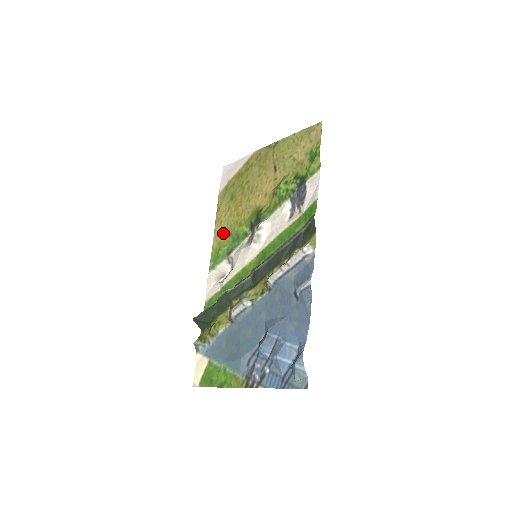
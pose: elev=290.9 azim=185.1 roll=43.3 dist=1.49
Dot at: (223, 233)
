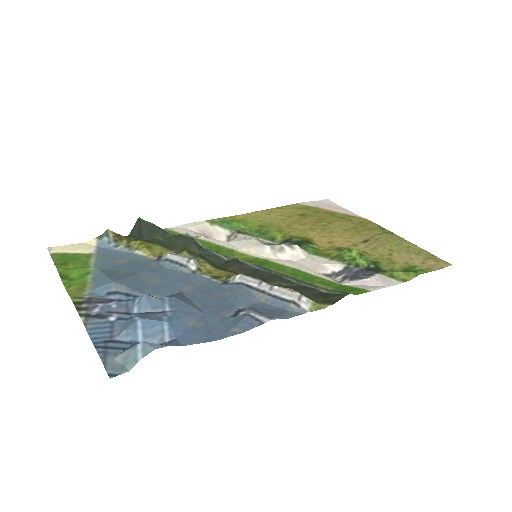
Dot at: (259, 219)
